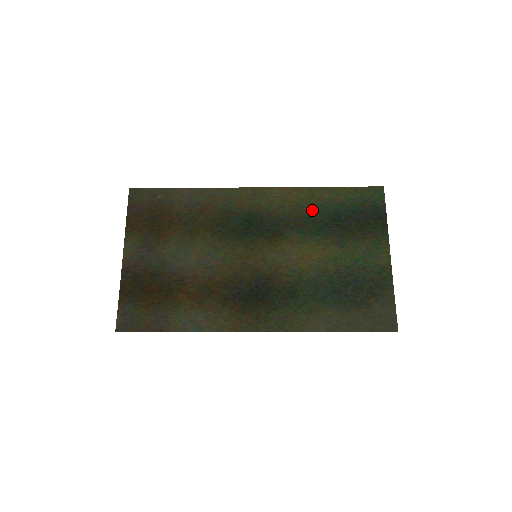
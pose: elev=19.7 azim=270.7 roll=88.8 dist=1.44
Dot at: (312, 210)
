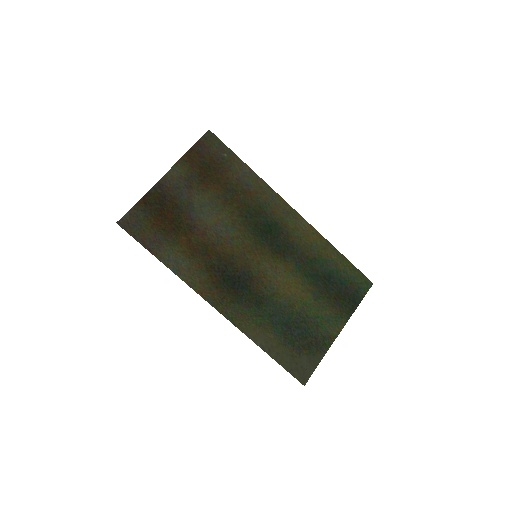
Dot at: (317, 258)
